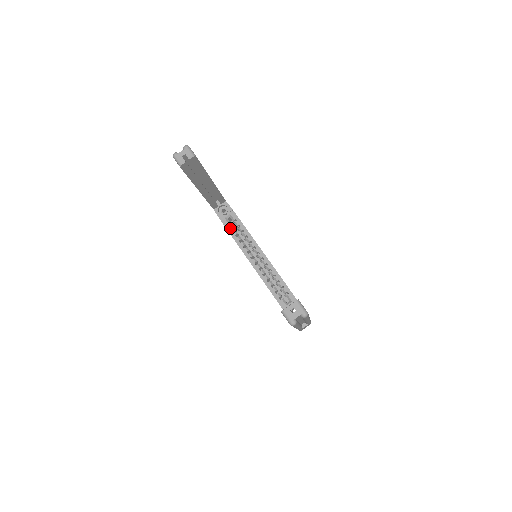
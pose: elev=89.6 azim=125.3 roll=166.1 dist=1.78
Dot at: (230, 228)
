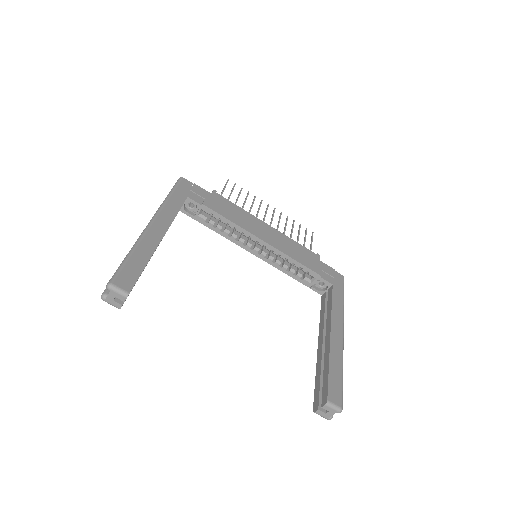
Dot at: (210, 225)
